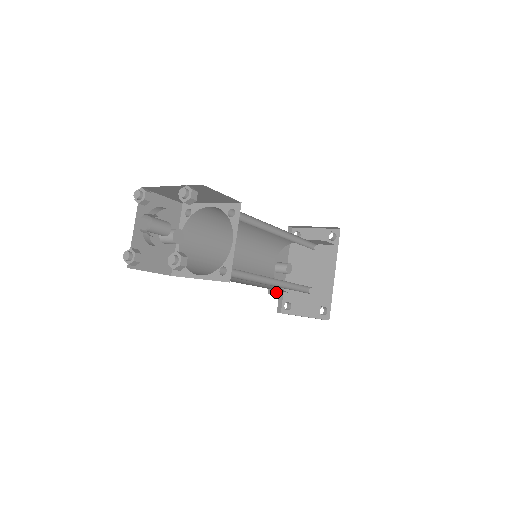
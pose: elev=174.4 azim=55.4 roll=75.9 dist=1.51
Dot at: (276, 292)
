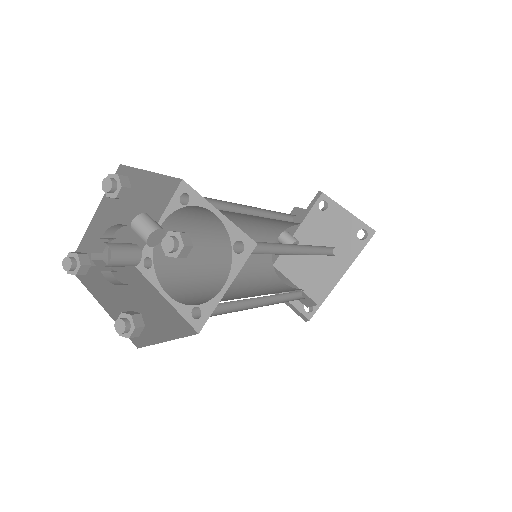
Dot at: occluded
